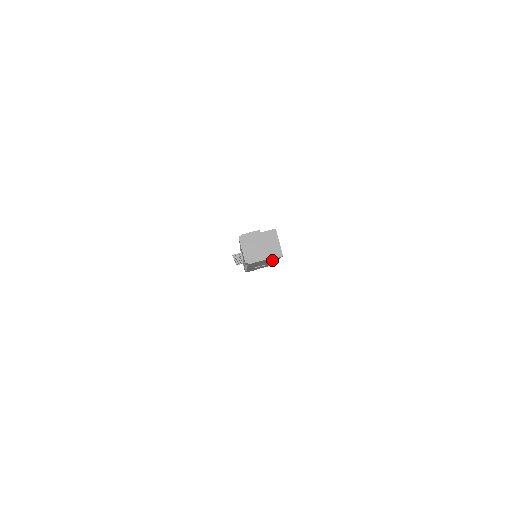
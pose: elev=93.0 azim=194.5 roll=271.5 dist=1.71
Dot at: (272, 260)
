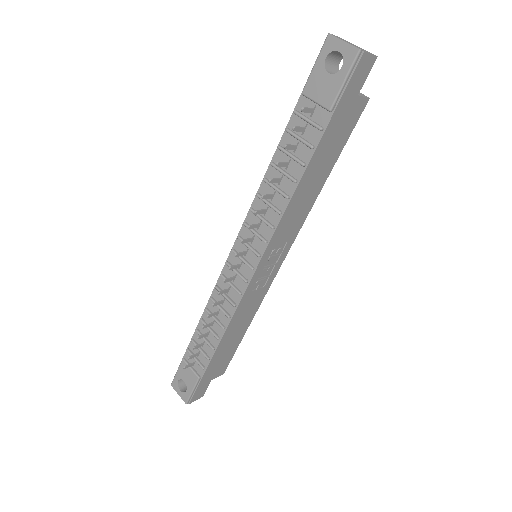
Dot at: (333, 155)
